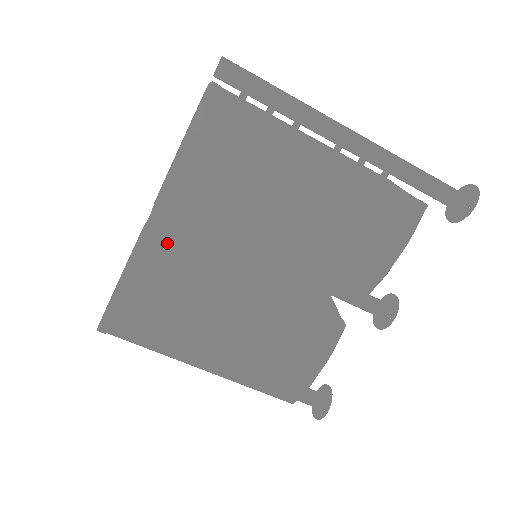
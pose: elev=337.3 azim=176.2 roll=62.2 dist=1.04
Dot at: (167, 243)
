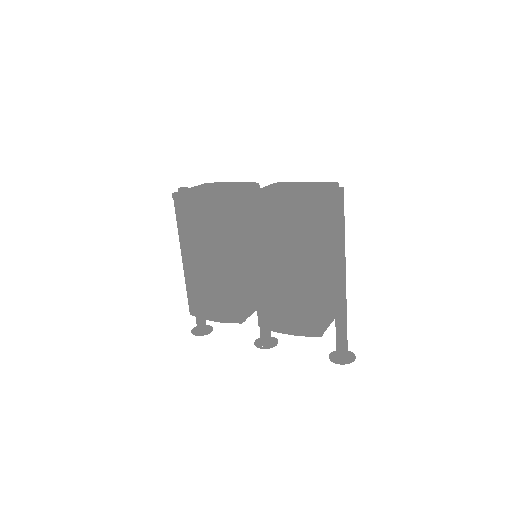
Dot at: (233, 209)
